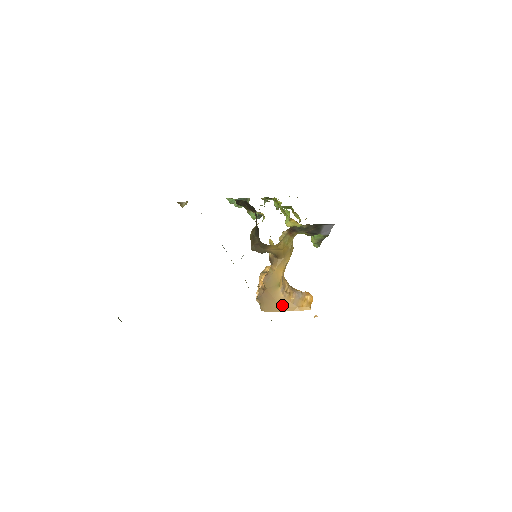
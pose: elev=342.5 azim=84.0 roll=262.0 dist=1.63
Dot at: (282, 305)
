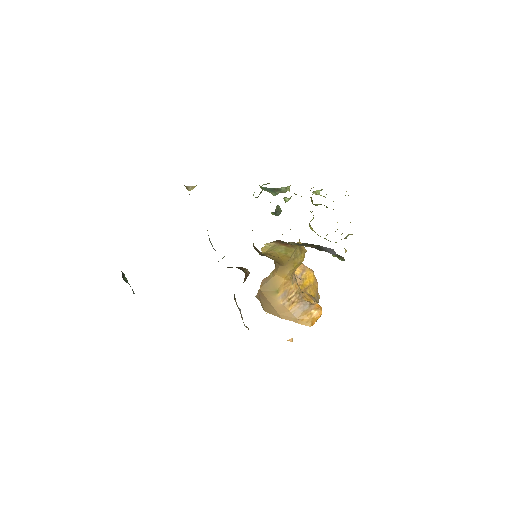
Dot at: (280, 312)
